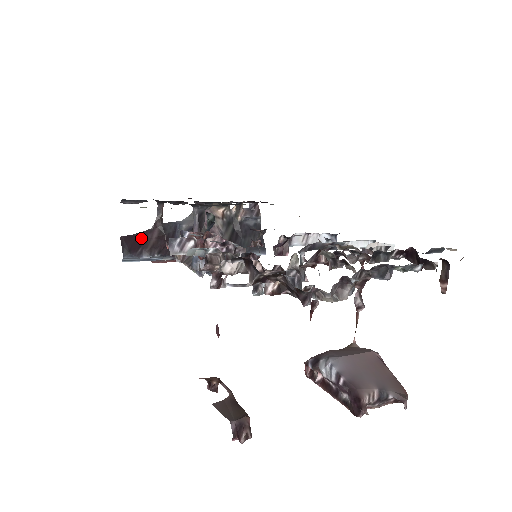
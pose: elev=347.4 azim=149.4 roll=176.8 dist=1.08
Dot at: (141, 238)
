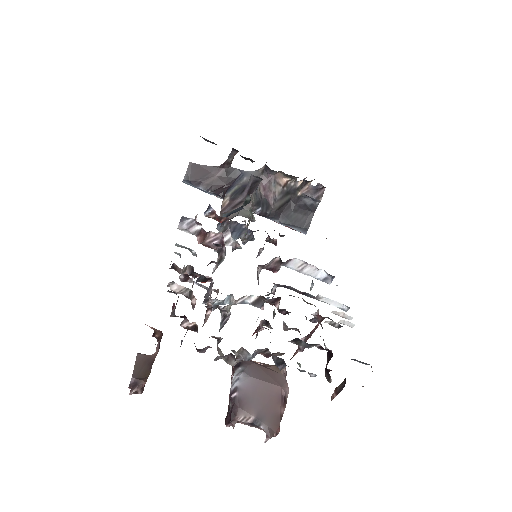
Dot at: (206, 171)
